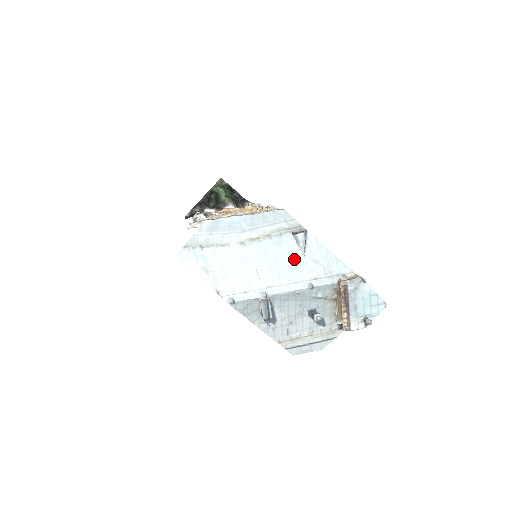
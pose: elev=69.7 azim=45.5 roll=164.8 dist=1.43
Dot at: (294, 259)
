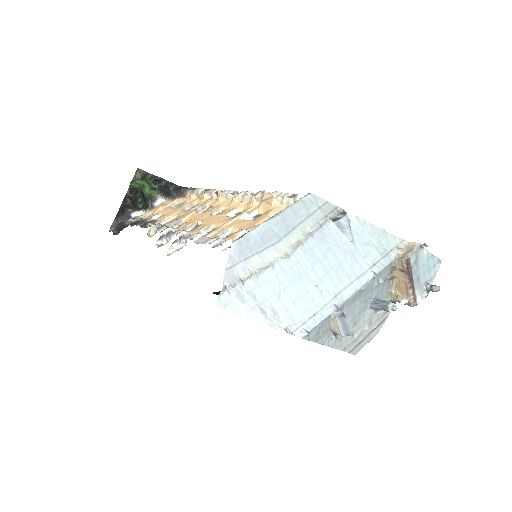
Dot at: (345, 251)
